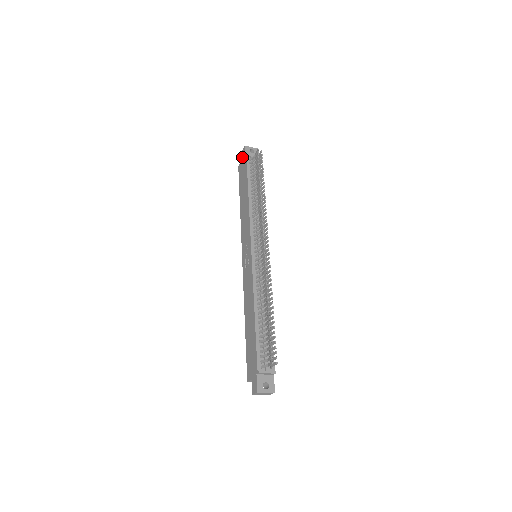
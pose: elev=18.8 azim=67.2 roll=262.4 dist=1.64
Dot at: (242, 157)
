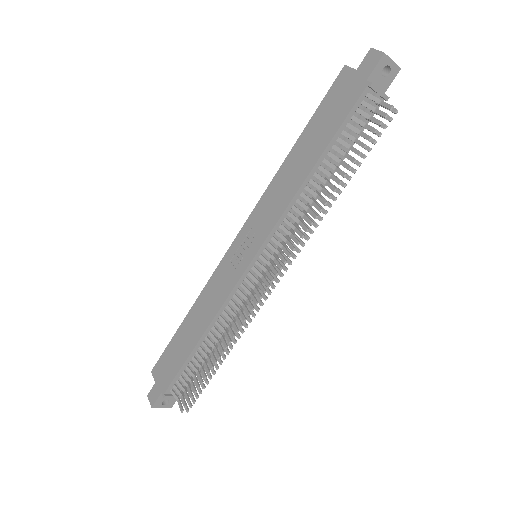
Dot at: (363, 65)
